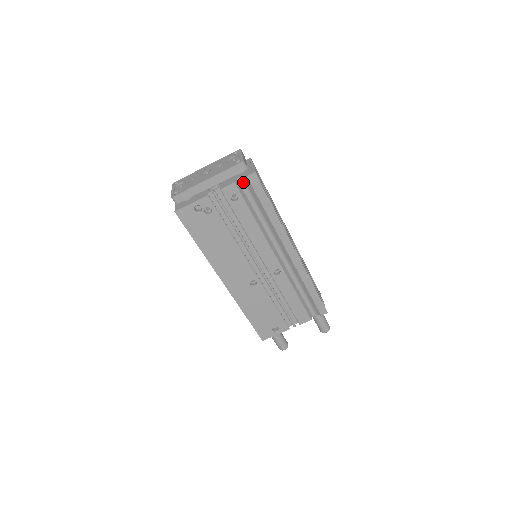
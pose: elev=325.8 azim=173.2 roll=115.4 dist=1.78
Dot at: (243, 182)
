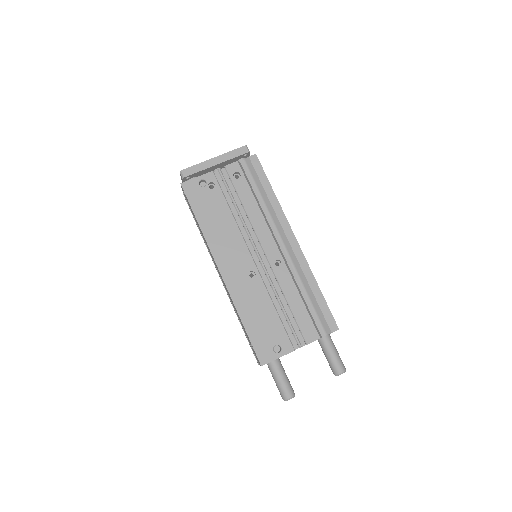
Dot at: (245, 166)
